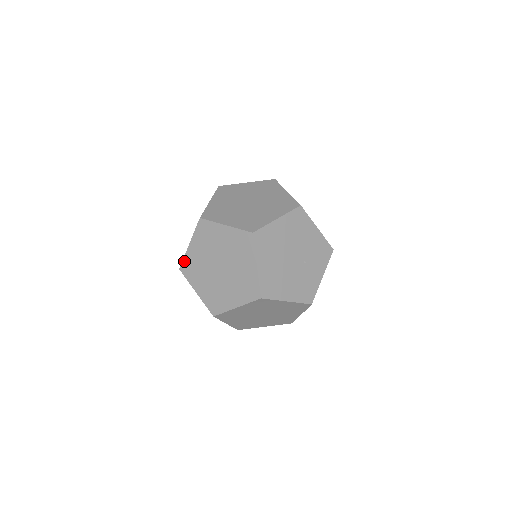
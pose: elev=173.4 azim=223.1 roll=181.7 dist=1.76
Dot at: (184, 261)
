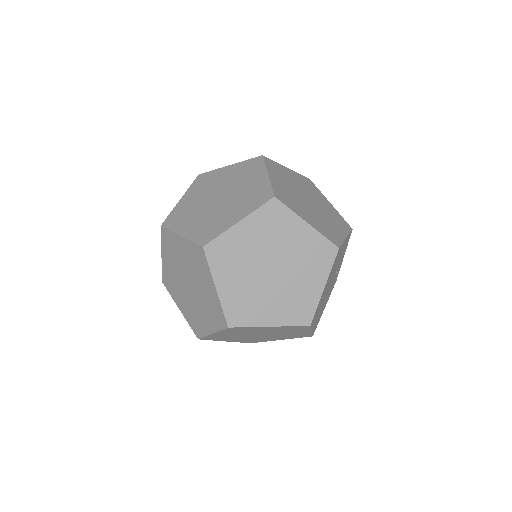
Dot at: occluded
